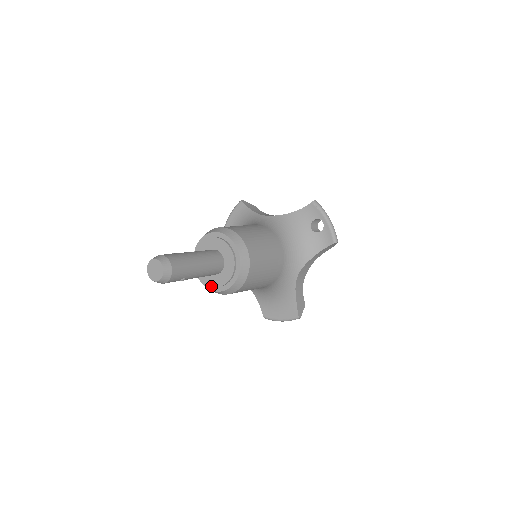
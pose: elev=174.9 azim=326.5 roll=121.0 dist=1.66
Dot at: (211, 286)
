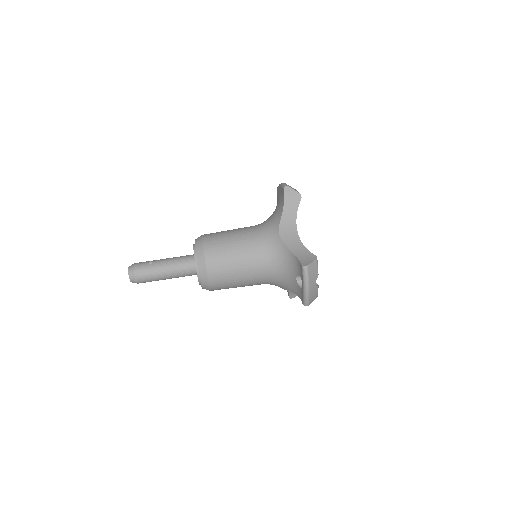
Dot at: occluded
